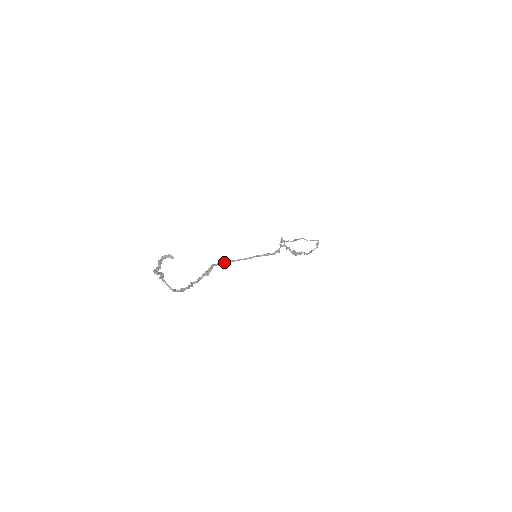
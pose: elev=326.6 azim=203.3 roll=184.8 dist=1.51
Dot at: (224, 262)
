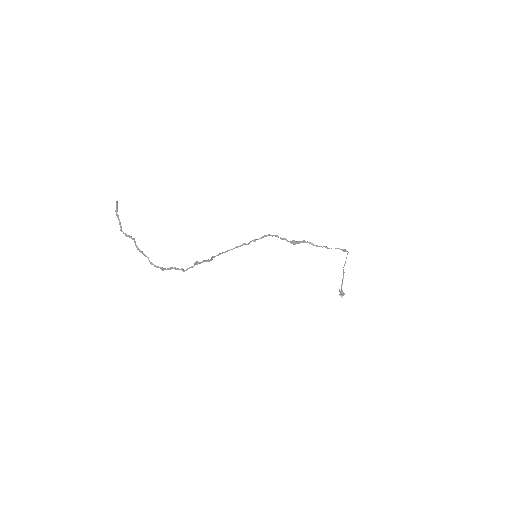
Dot at: (215, 256)
